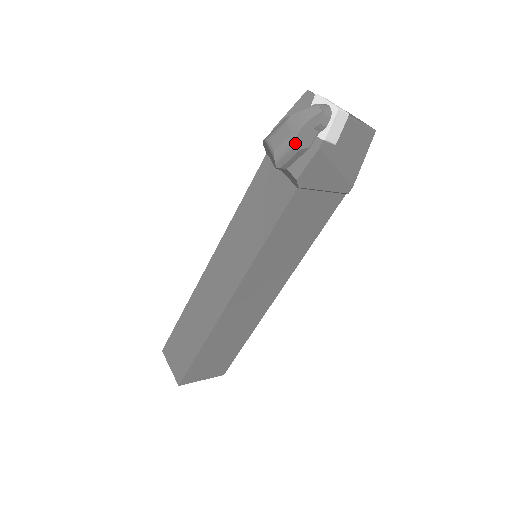
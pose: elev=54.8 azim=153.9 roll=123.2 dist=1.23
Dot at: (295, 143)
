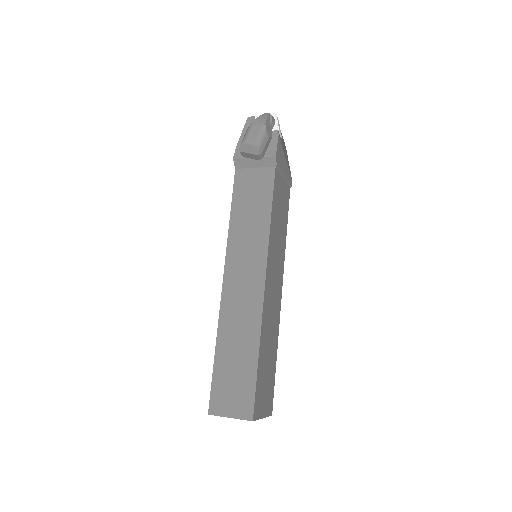
Dot at: (266, 132)
